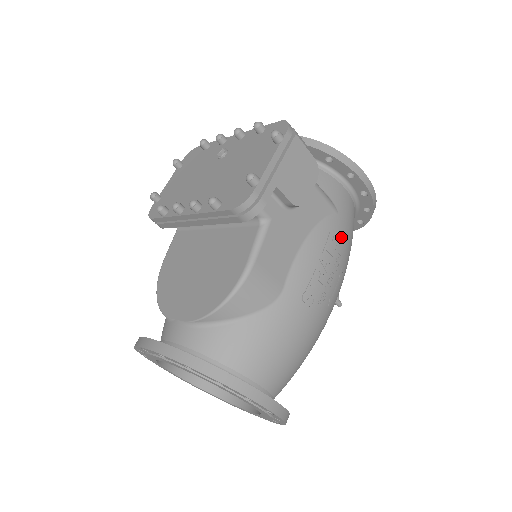
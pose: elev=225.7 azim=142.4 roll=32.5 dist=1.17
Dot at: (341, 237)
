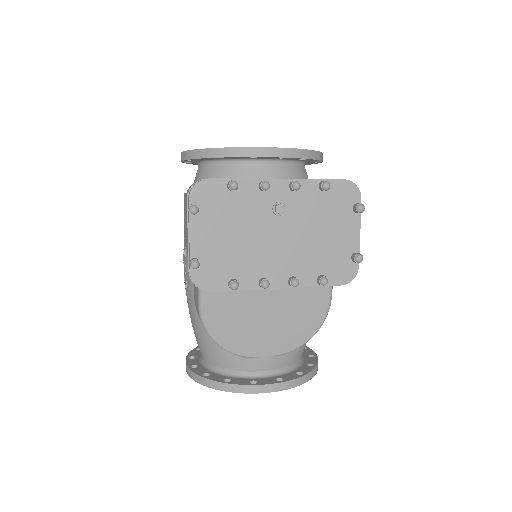
Dot at: occluded
